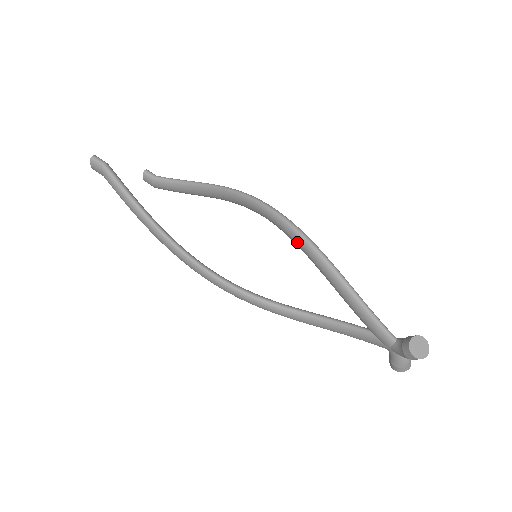
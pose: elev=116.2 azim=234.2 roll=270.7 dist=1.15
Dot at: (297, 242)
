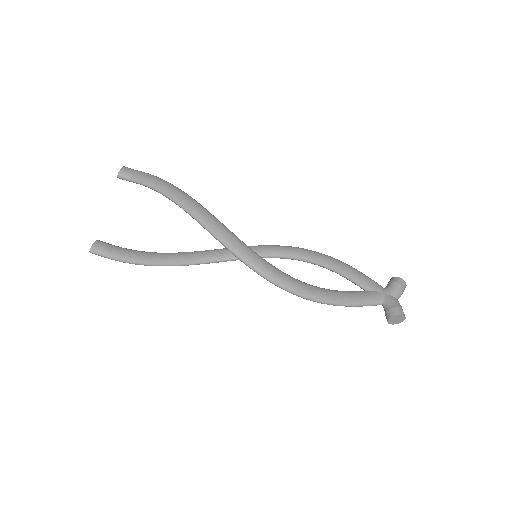
Dot at: occluded
